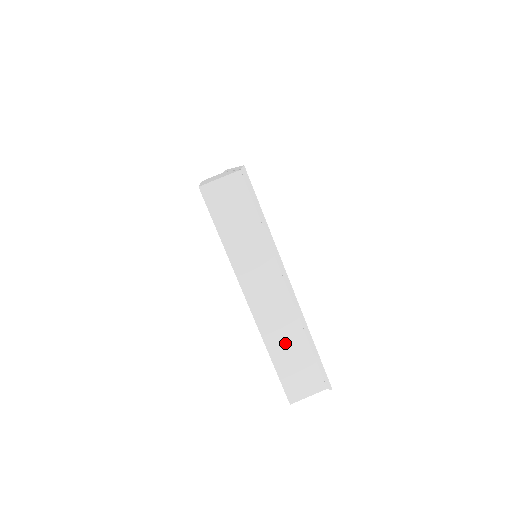
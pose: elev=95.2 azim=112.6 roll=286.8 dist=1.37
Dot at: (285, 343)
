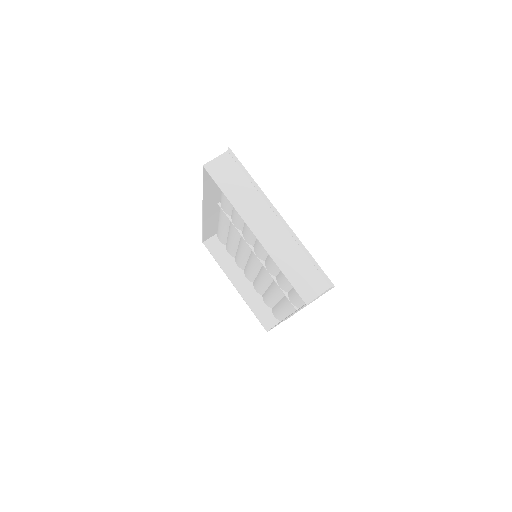
Dot at: (289, 258)
